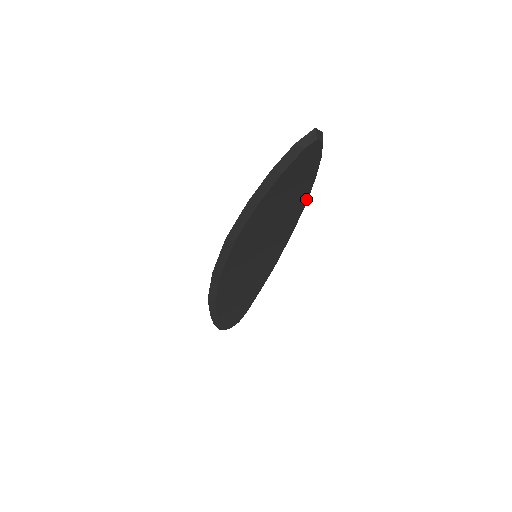
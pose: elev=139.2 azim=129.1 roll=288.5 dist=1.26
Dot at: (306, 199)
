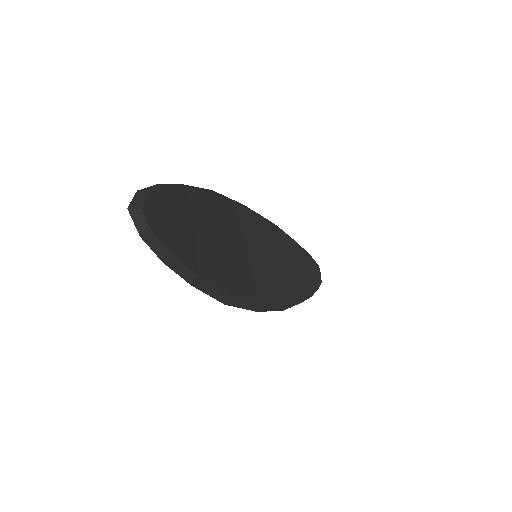
Dot at: (212, 197)
